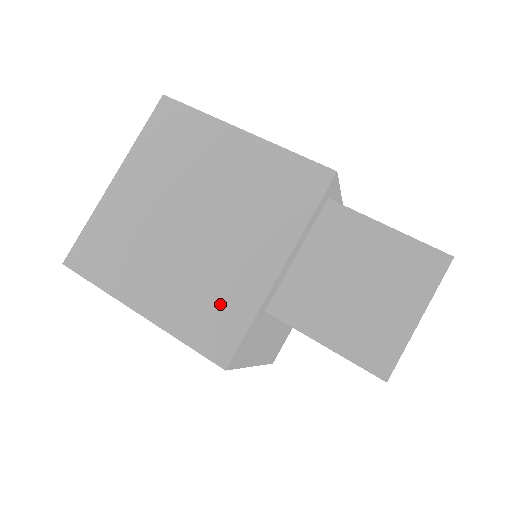
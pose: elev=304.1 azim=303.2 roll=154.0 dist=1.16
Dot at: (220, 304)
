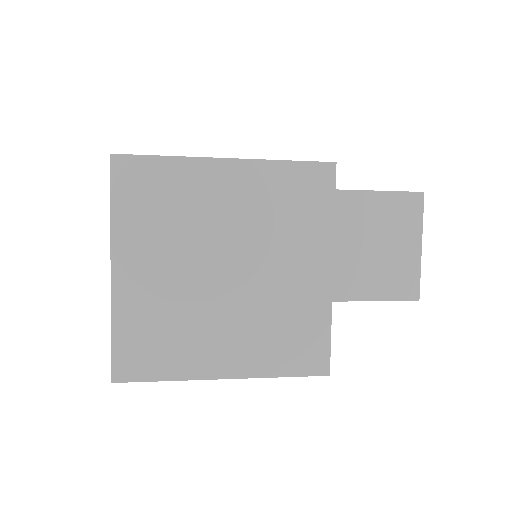
Dot at: occluded
